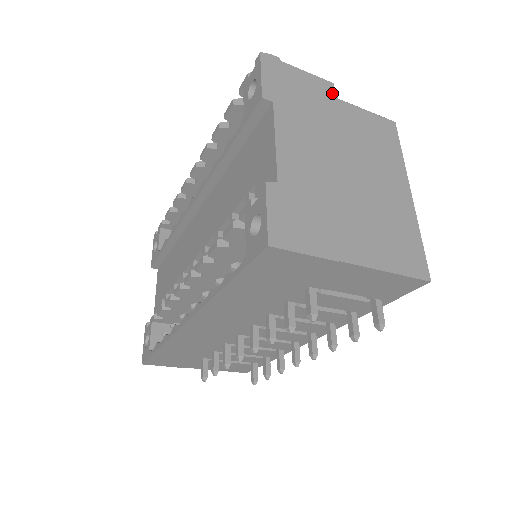
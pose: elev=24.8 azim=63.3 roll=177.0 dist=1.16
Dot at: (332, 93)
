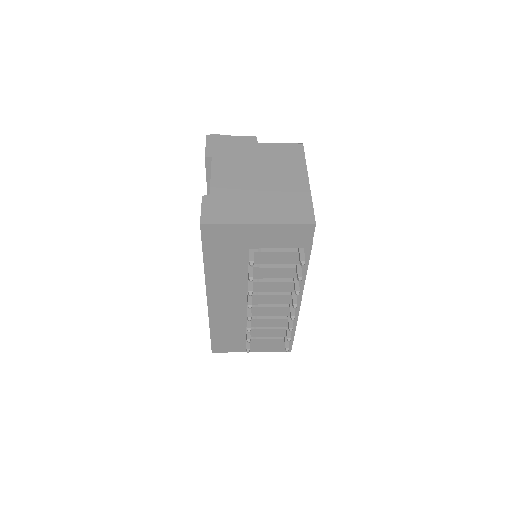
Dot at: (254, 141)
